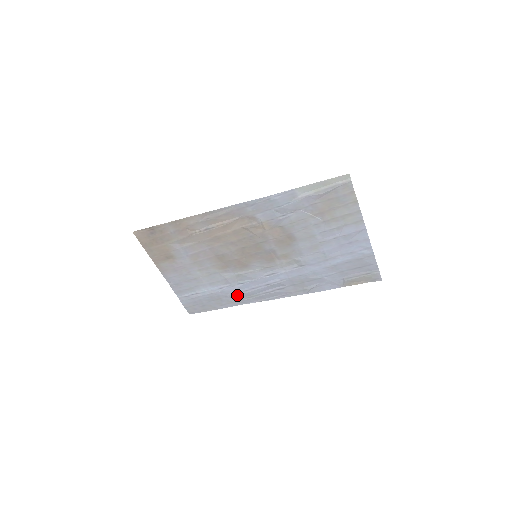
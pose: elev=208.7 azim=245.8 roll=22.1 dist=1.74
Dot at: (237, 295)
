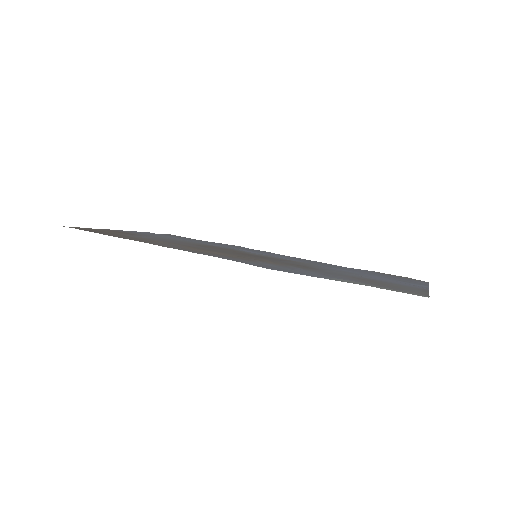
Dot at: occluded
